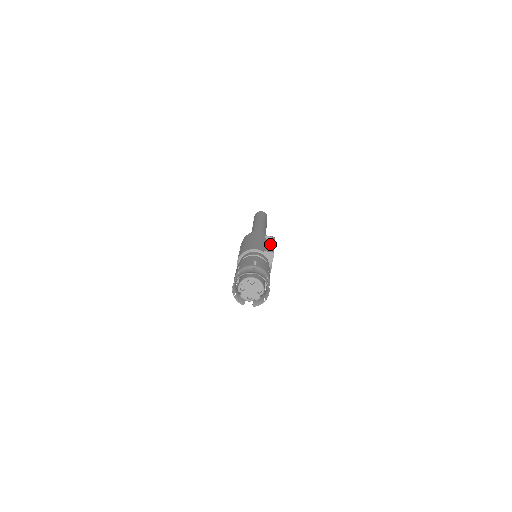
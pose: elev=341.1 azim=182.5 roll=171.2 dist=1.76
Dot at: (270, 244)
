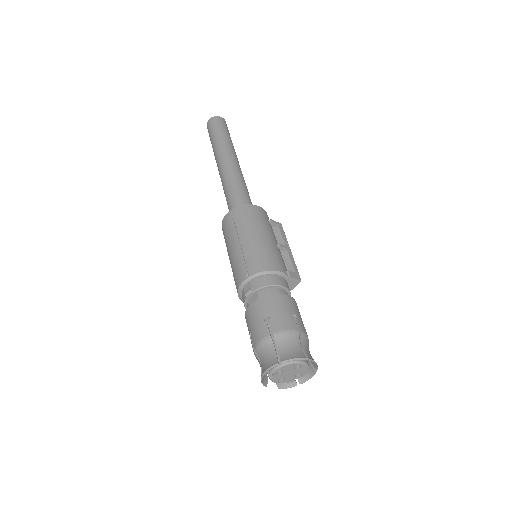
Dot at: (285, 249)
